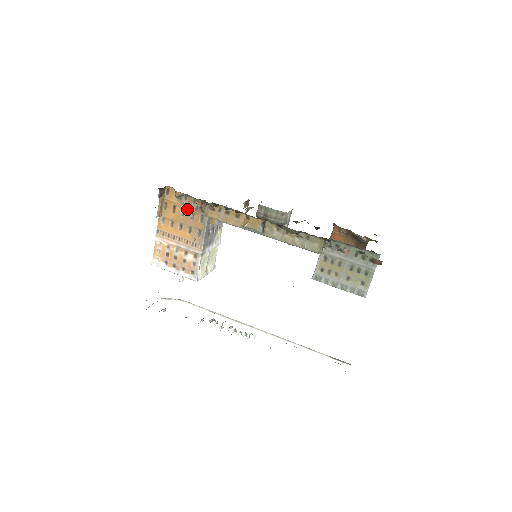
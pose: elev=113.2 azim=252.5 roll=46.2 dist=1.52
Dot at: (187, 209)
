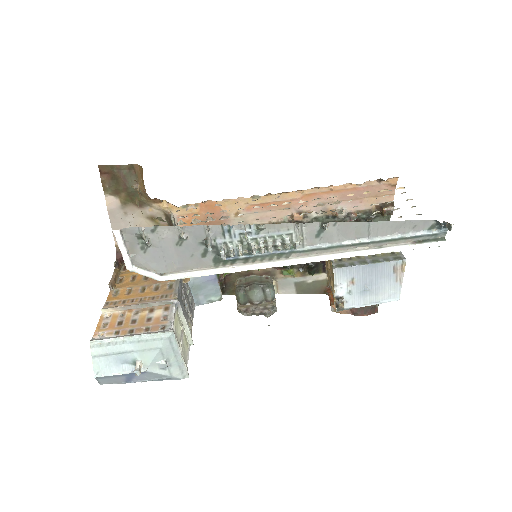
Dot at: occluded
